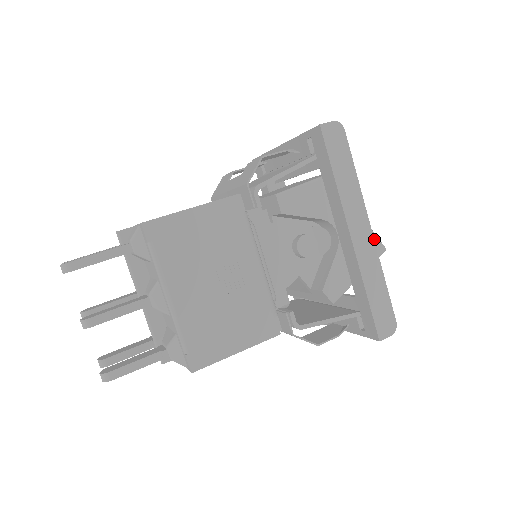
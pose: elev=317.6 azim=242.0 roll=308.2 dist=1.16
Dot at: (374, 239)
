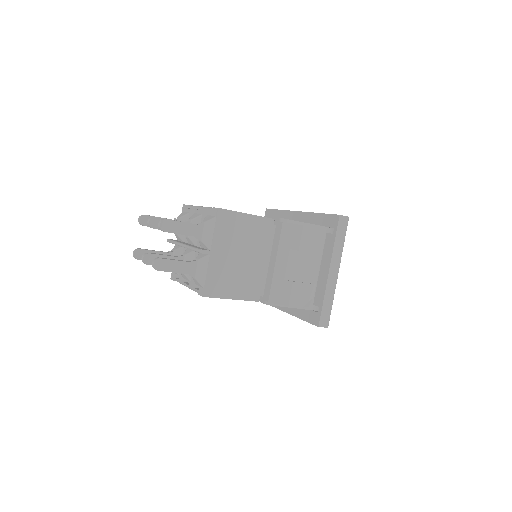
Dot at: occluded
